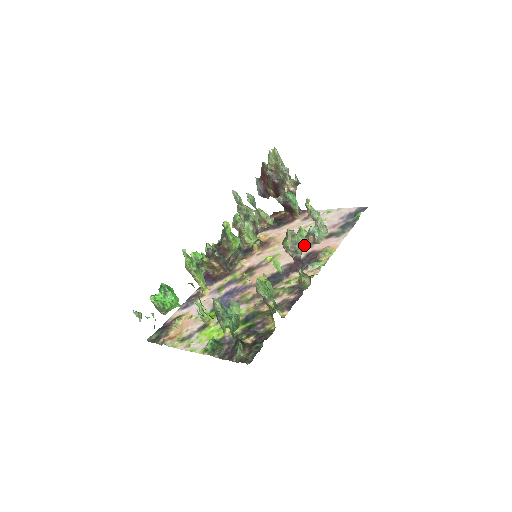
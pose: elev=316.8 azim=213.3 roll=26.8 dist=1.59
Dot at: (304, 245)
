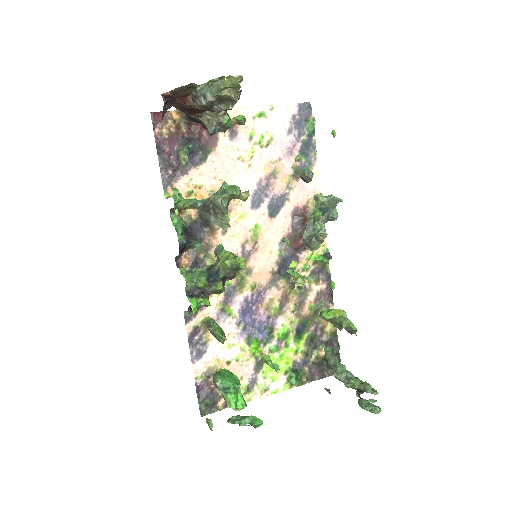
Dot at: occluded
